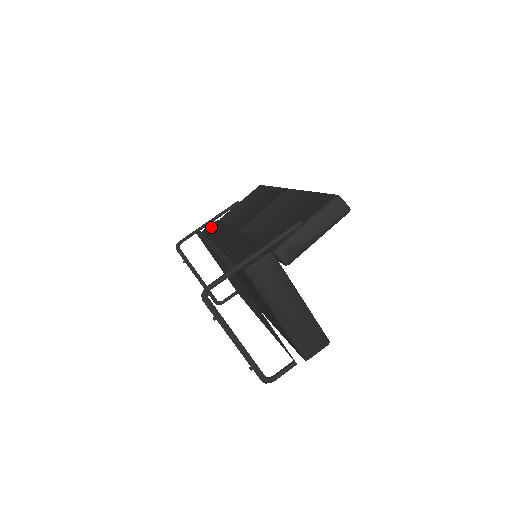
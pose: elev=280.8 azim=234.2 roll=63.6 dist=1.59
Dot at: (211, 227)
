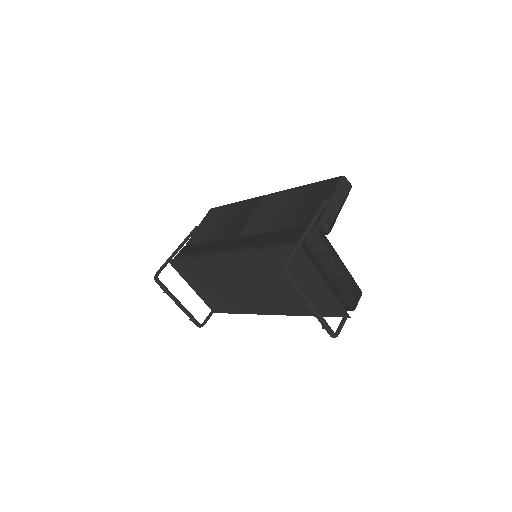
Dot at: (186, 251)
